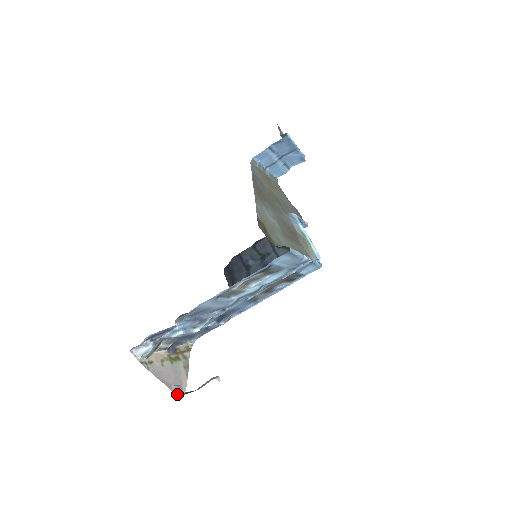
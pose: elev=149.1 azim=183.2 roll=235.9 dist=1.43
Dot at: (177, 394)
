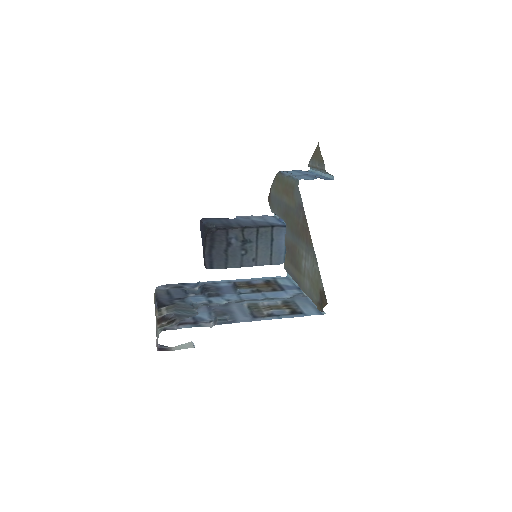
Dot at: (157, 350)
